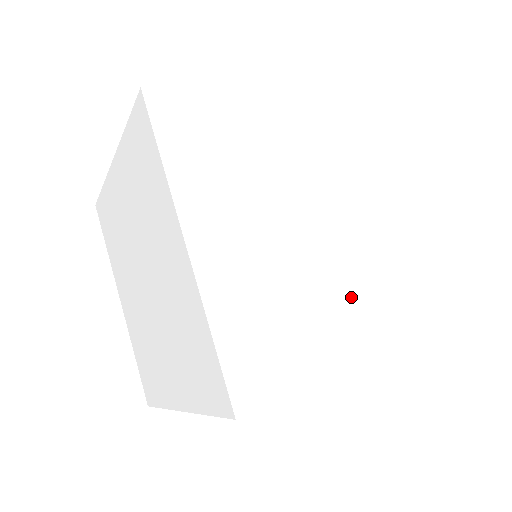
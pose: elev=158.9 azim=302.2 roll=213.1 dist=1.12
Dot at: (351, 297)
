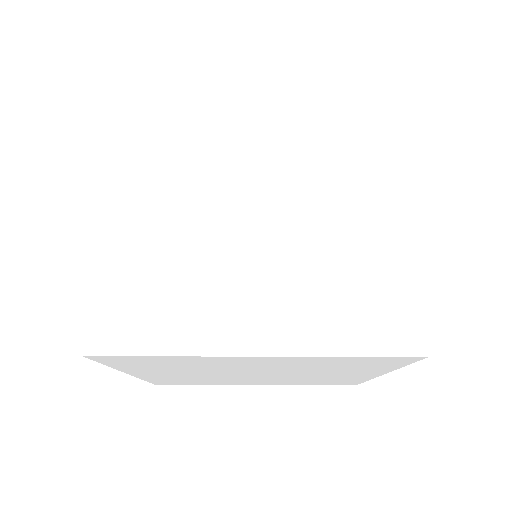
Dot at: (259, 381)
